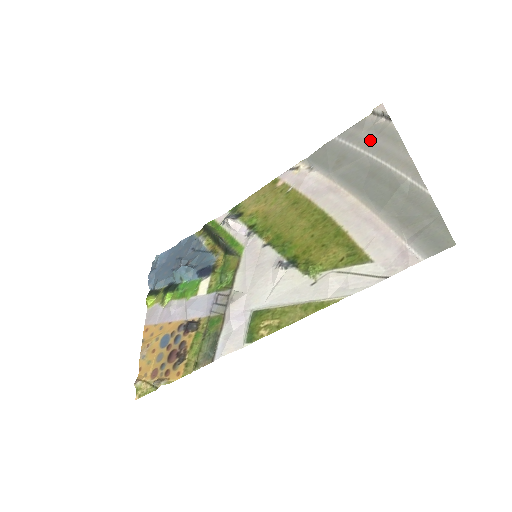
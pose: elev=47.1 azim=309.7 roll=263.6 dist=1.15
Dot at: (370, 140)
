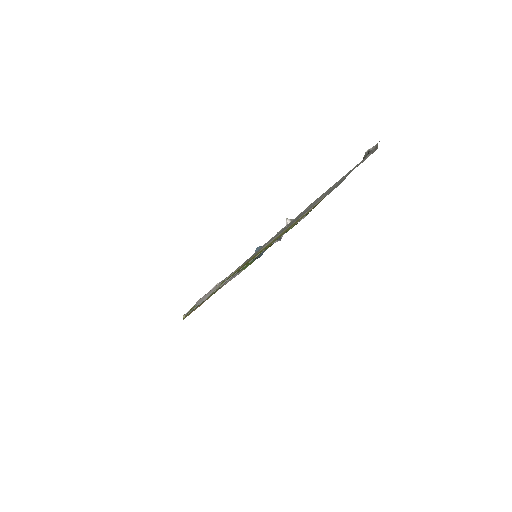
Dot at: occluded
